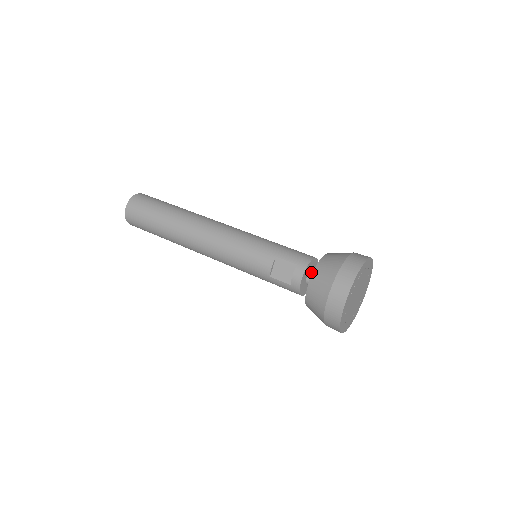
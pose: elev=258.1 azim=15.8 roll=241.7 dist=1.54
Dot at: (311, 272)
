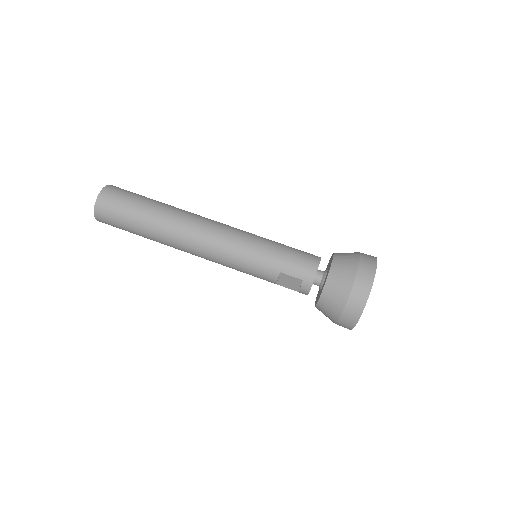
Dot at: (316, 277)
